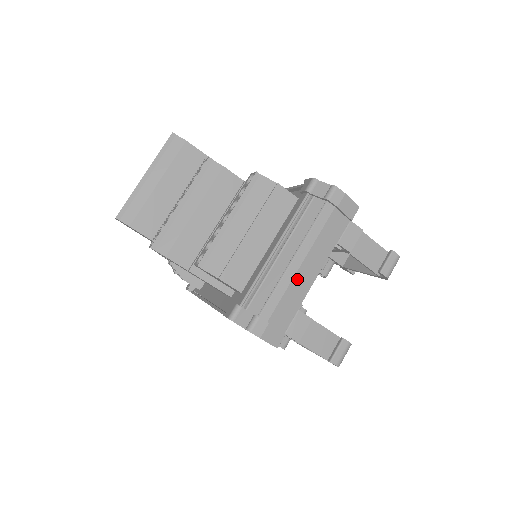
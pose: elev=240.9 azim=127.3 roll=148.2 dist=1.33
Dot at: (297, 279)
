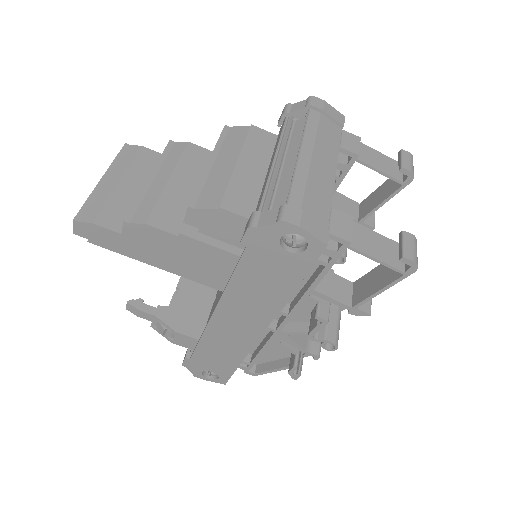
Dot at: (314, 173)
